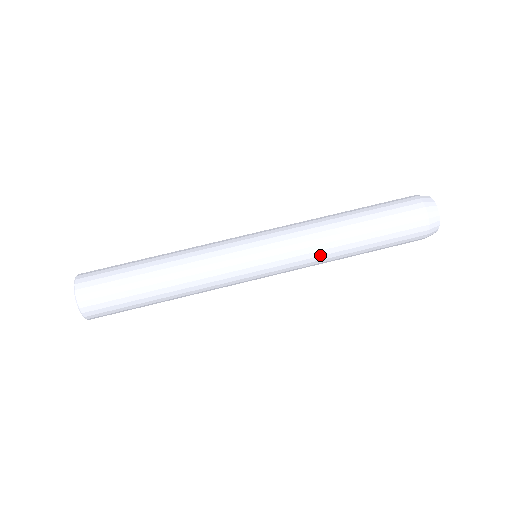
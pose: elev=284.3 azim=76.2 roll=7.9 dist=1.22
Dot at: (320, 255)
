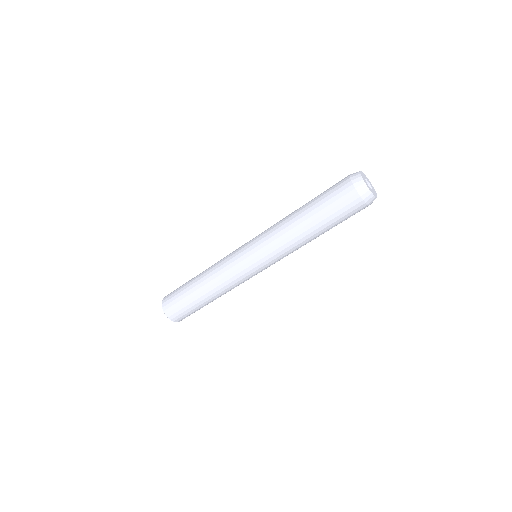
Dot at: (292, 247)
